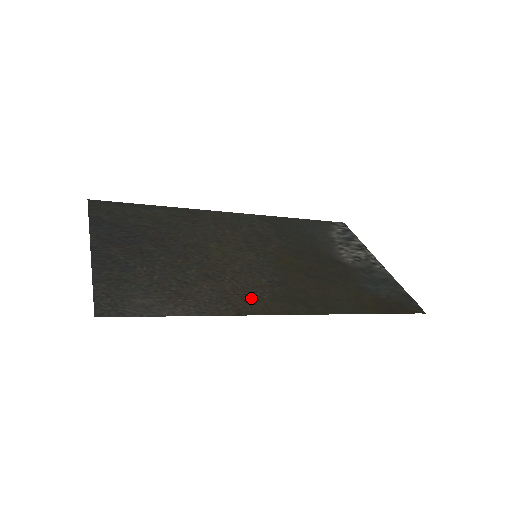
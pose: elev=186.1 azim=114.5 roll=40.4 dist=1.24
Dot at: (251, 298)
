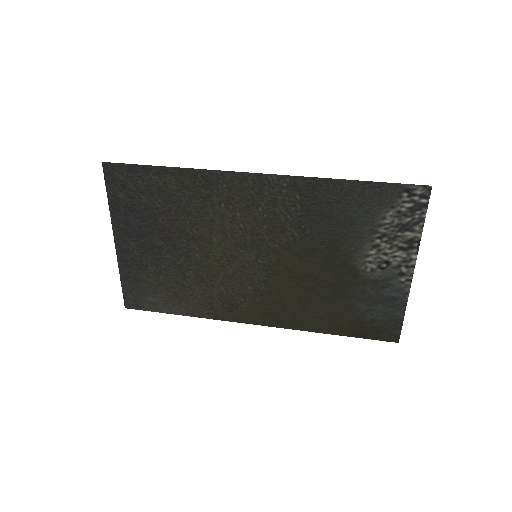
Dot at: (231, 306)
